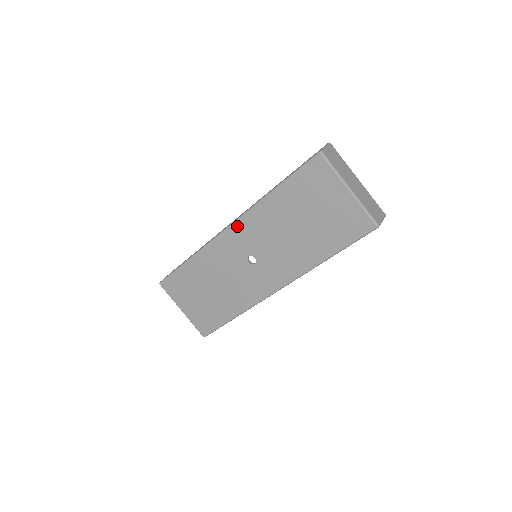
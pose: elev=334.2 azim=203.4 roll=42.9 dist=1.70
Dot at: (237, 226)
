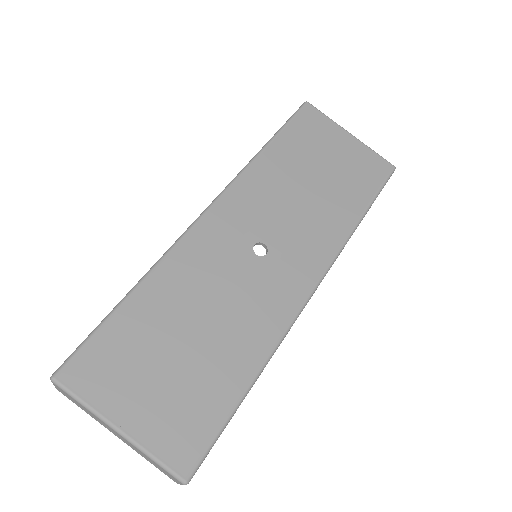
Dot at: (224, 201)
